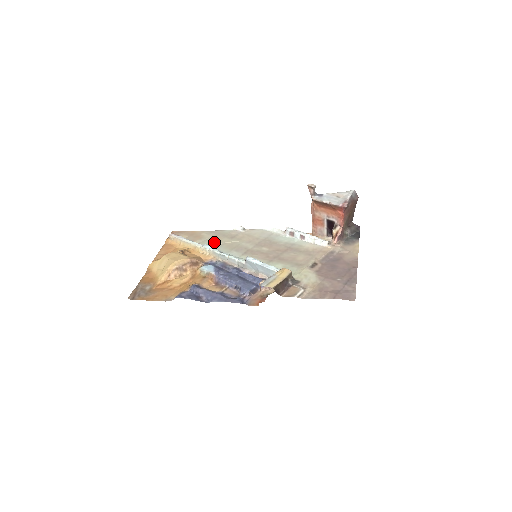
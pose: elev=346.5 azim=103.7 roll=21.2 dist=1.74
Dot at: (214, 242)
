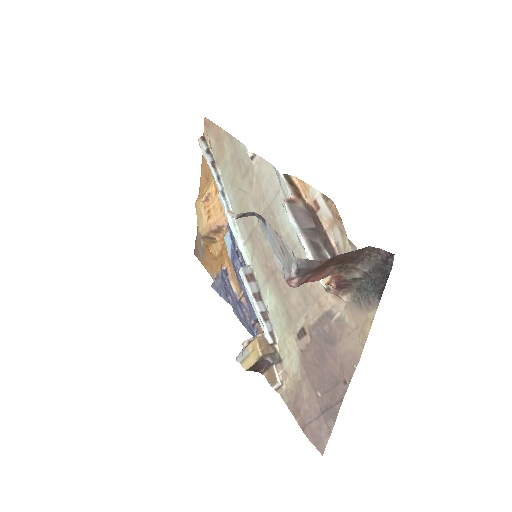
Dot at: (231, 179)
